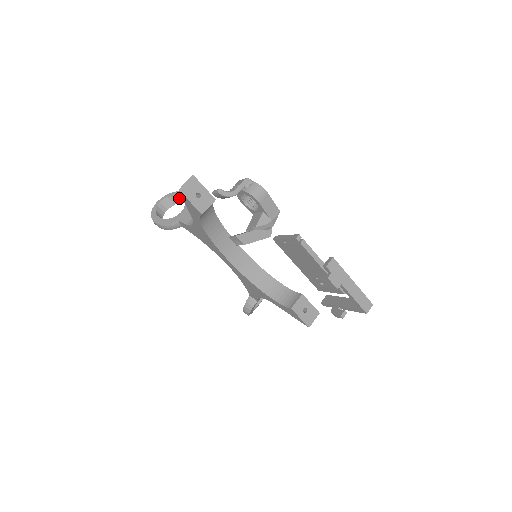
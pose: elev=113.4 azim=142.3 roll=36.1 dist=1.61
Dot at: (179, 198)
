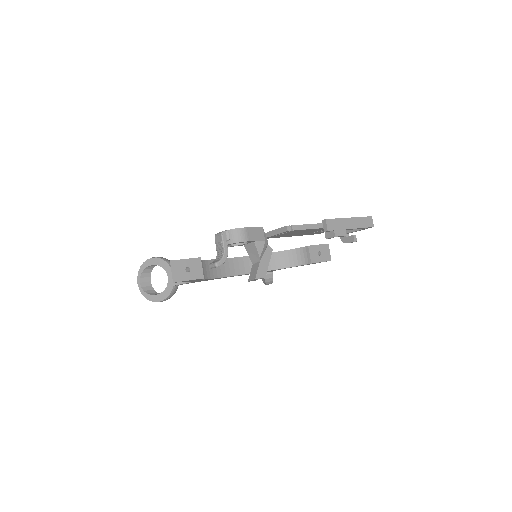
Dot at: (151, 266)
